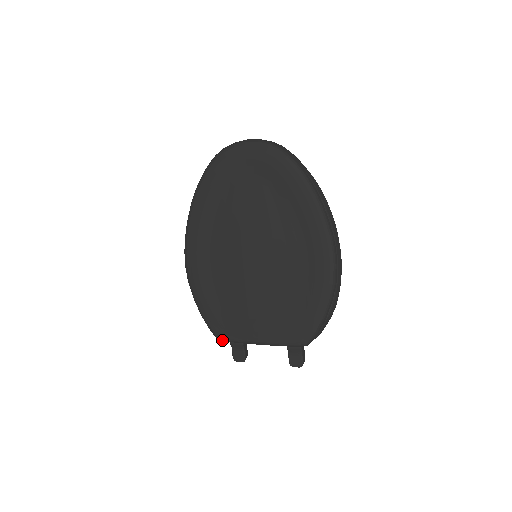
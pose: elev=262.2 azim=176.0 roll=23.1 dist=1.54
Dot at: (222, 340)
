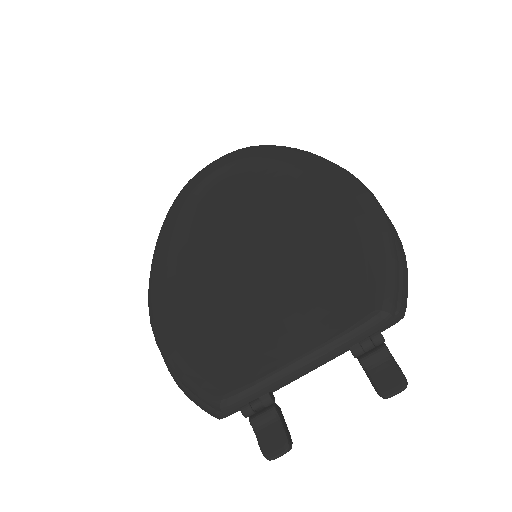
Dot at: (230, 401)
